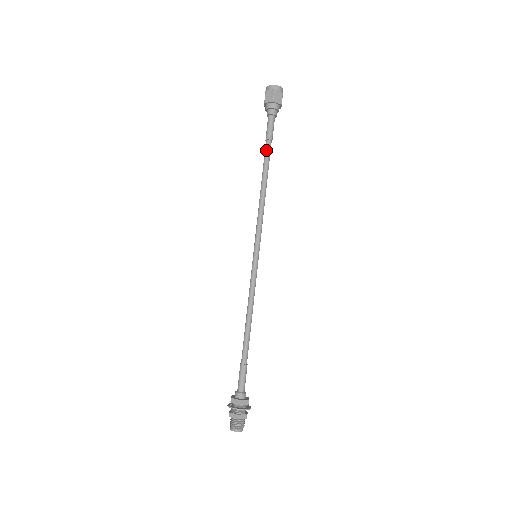
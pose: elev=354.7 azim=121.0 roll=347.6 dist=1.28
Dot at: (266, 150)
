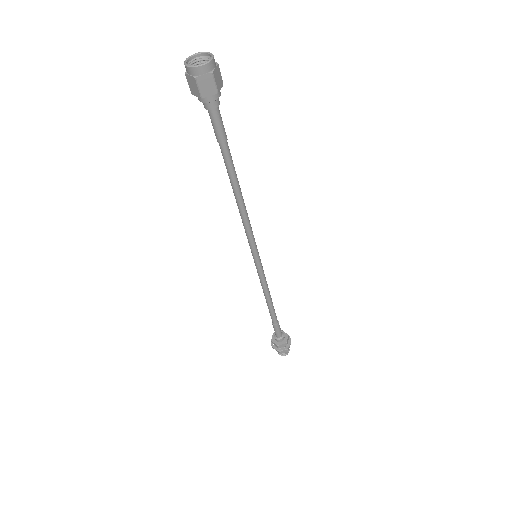
Dot at: (223, 156)
